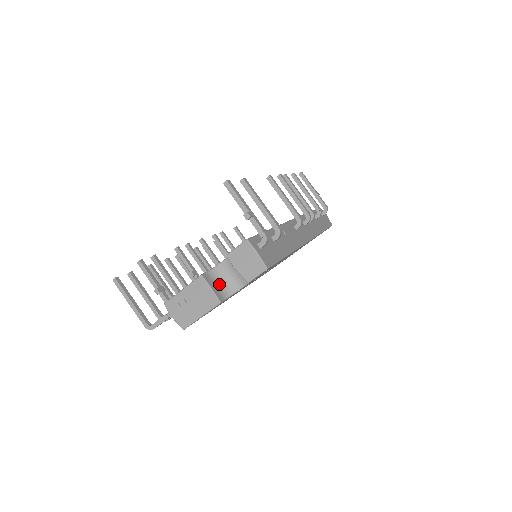
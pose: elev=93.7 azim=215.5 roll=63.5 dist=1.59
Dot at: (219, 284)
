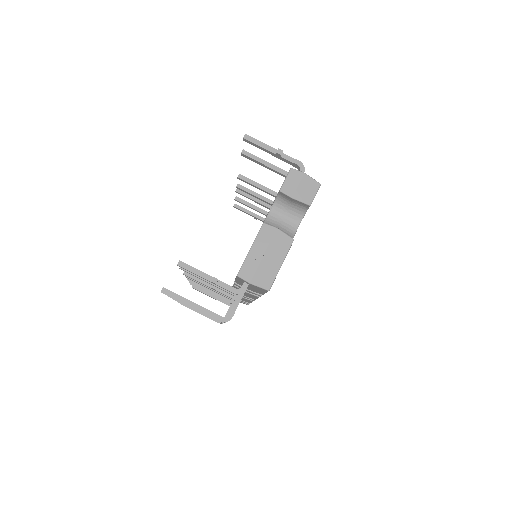
Dot at: occluded
